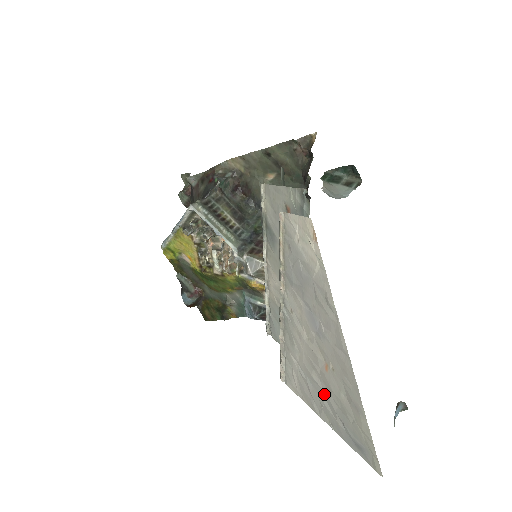
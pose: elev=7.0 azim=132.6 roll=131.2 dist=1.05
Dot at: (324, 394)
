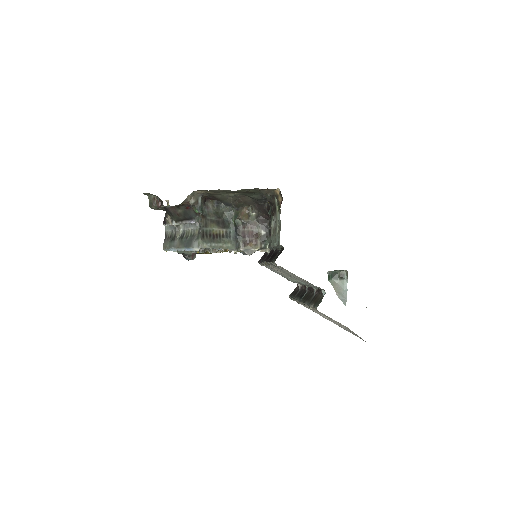
Dot at: (333, 322)
